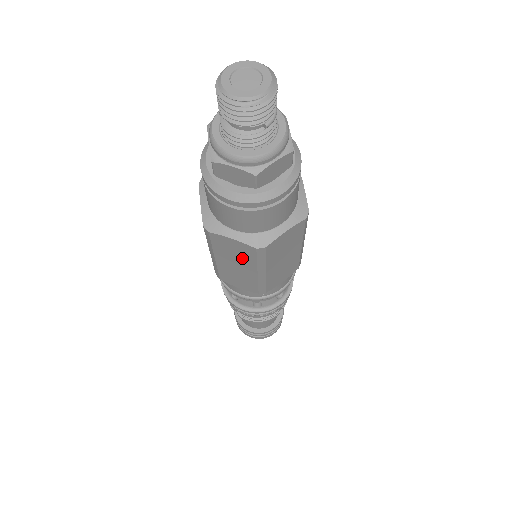
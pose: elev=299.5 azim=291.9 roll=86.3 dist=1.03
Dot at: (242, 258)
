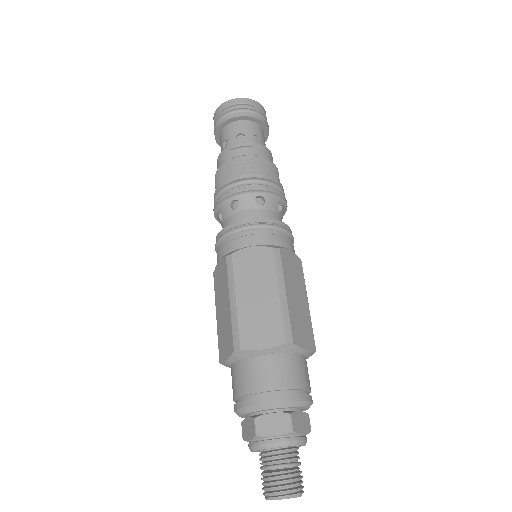
Dot at: occluded
